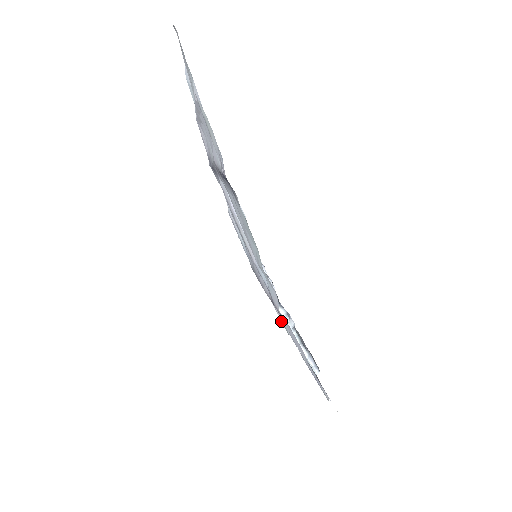
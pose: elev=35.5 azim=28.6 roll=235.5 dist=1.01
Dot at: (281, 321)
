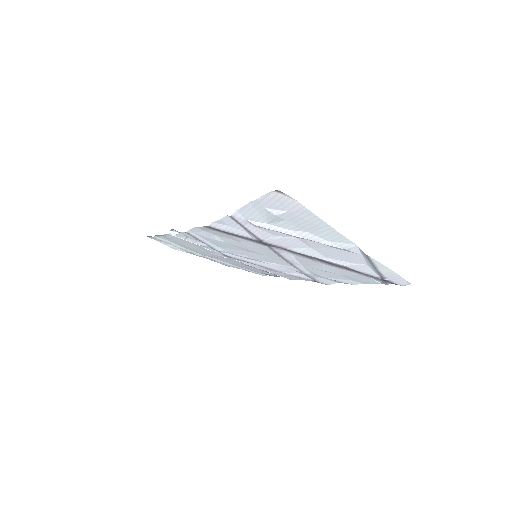
Dot at: (176, 249)
